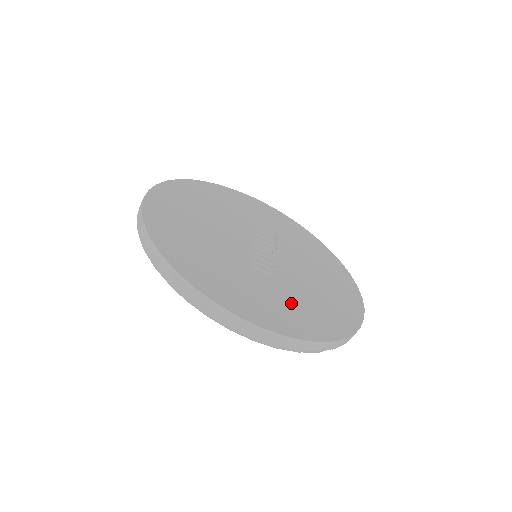
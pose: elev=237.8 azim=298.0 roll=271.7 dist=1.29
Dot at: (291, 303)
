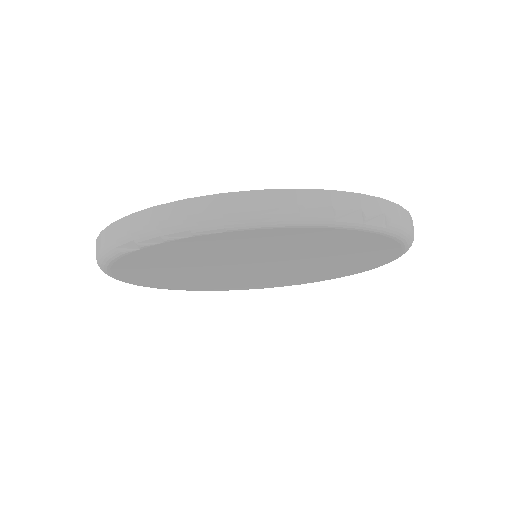
Dot at: occluded
